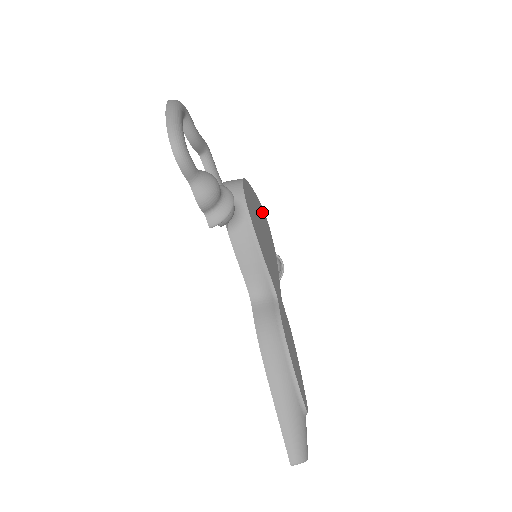
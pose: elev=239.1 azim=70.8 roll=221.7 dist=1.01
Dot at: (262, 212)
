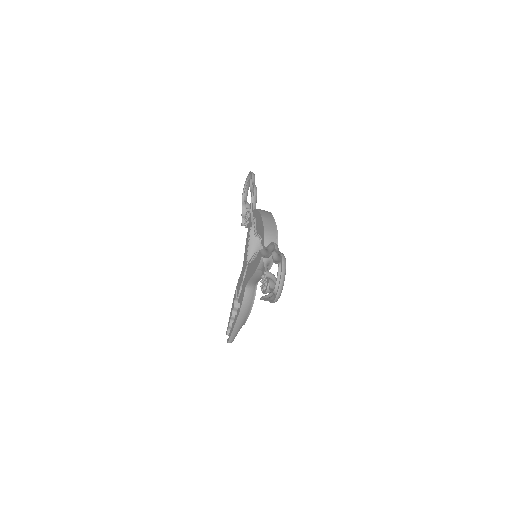
Dot at: occluded
